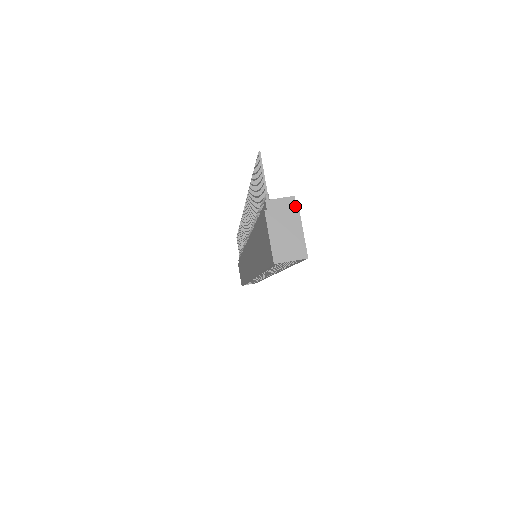
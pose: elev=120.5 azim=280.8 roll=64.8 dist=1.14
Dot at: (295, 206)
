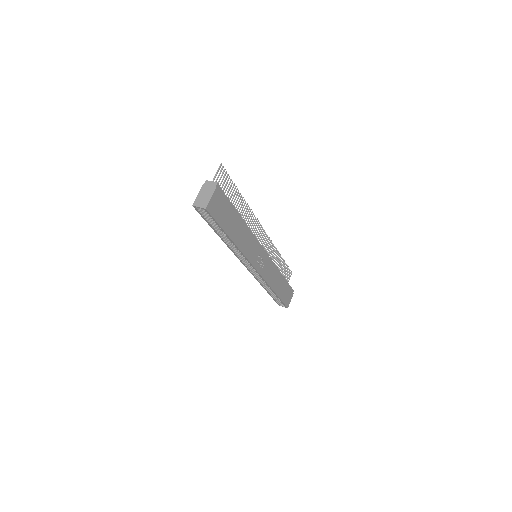
Dot at: (215, 186)
